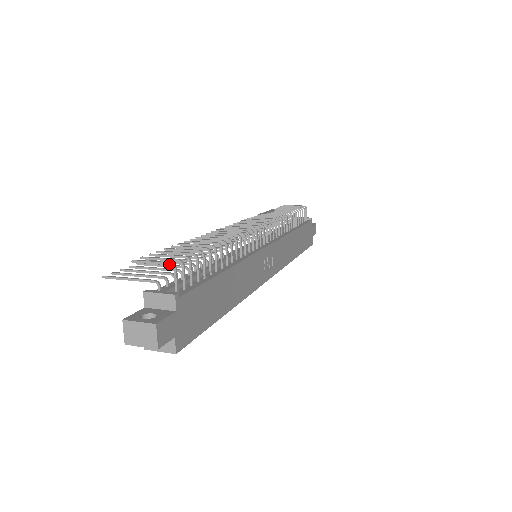
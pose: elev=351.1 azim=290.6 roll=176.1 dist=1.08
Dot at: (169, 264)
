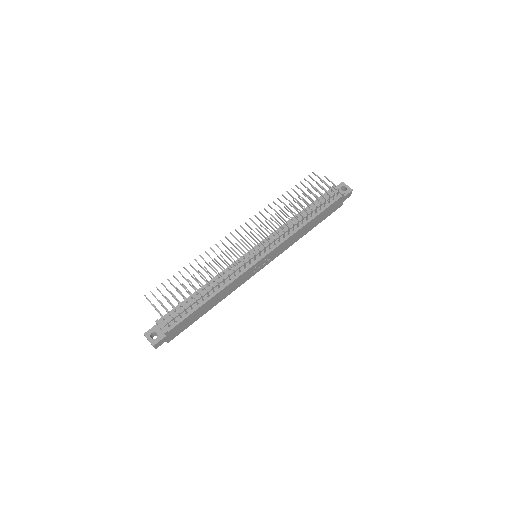
Dot at: (165, 320)
